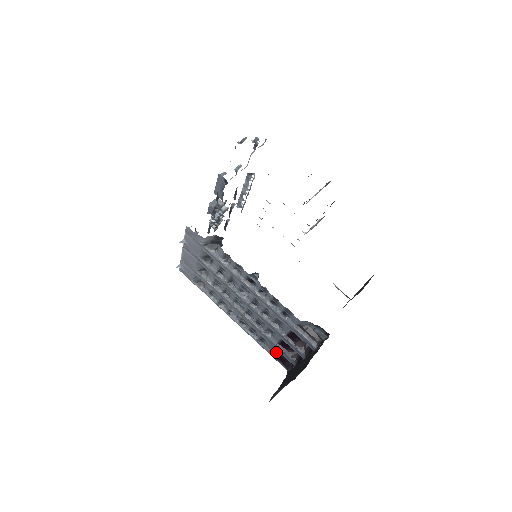
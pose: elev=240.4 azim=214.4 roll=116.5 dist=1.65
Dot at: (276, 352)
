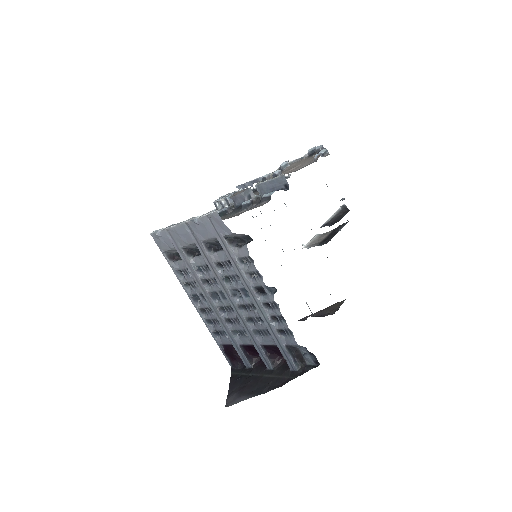
Dot at: (230, 349)
